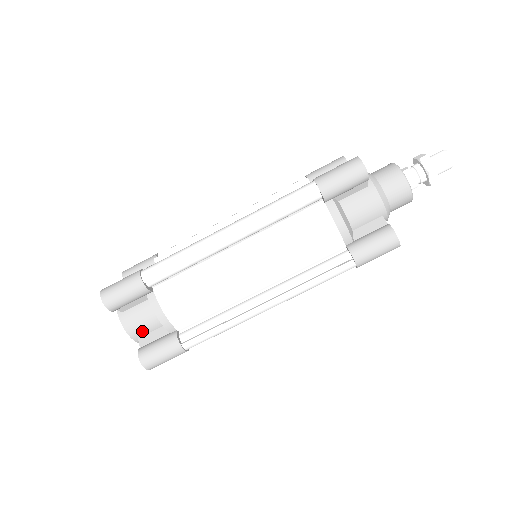
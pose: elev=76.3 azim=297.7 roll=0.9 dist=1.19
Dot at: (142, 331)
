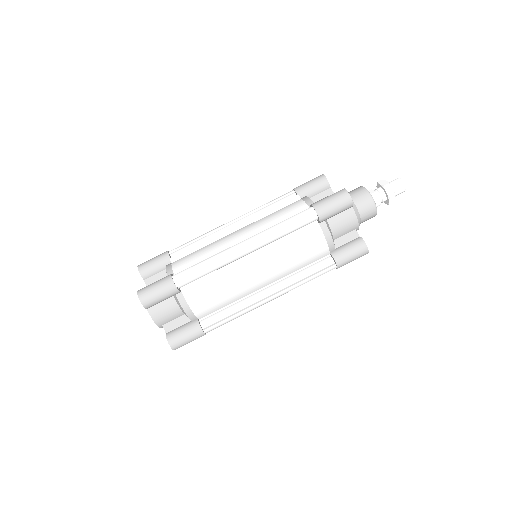
Dot at: (167, 320)
